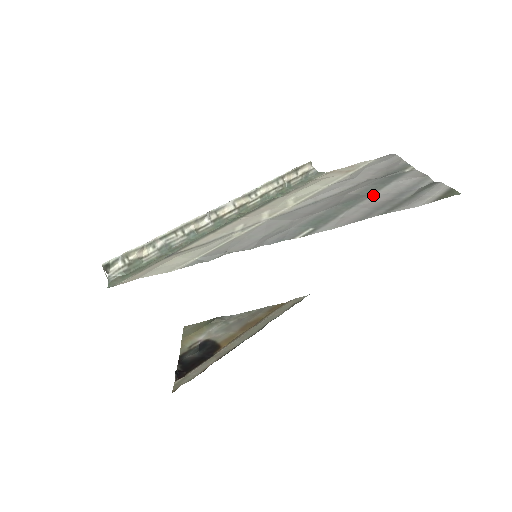
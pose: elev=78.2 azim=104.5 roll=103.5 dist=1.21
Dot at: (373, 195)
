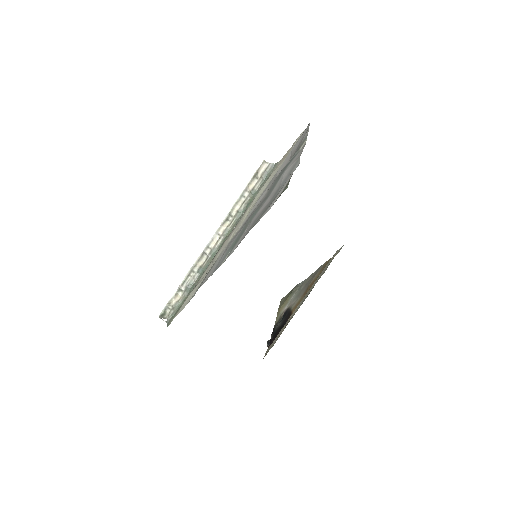
Dot at: (269, 197)
